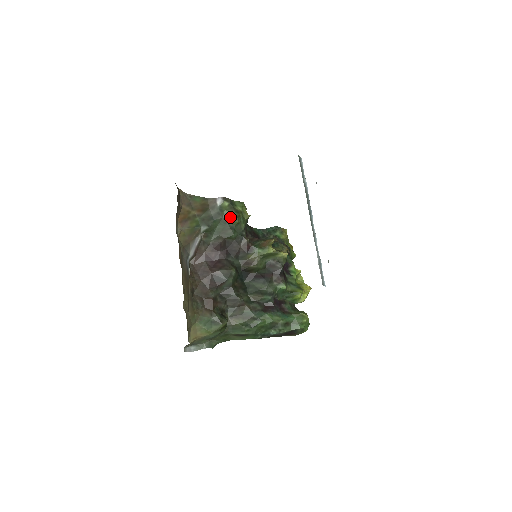
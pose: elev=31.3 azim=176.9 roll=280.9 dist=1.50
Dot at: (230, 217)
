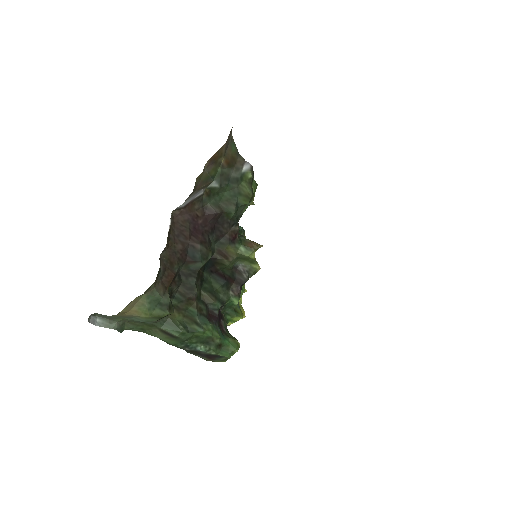
Dot at: (245, 192)
